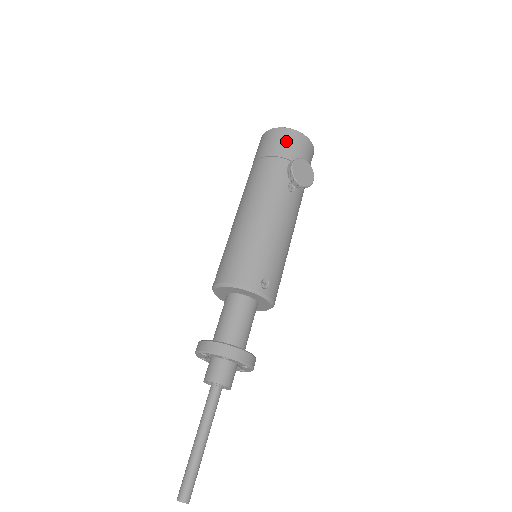
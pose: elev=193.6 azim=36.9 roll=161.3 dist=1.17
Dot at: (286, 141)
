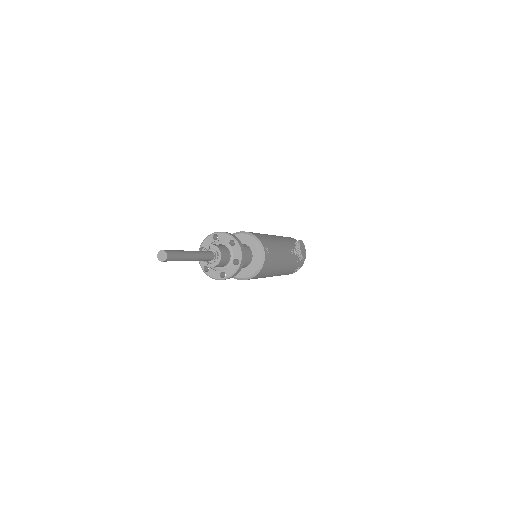
Dot at: occluded
